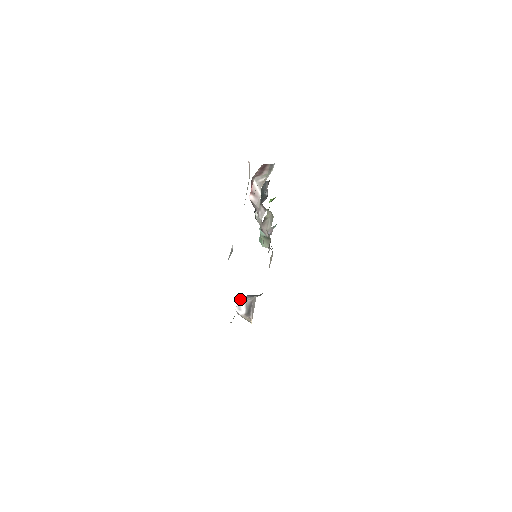
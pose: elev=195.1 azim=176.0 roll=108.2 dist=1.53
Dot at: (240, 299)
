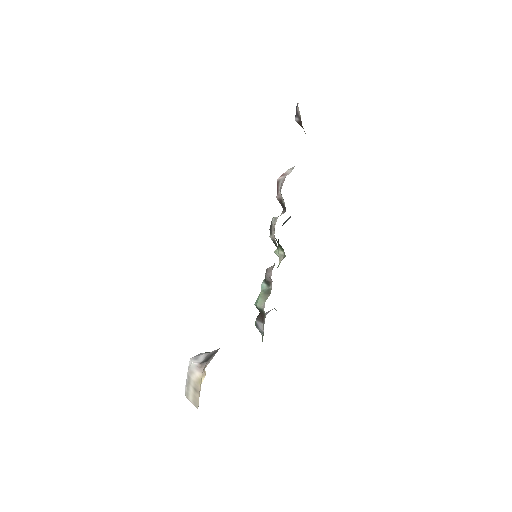
Dot at: occluded
